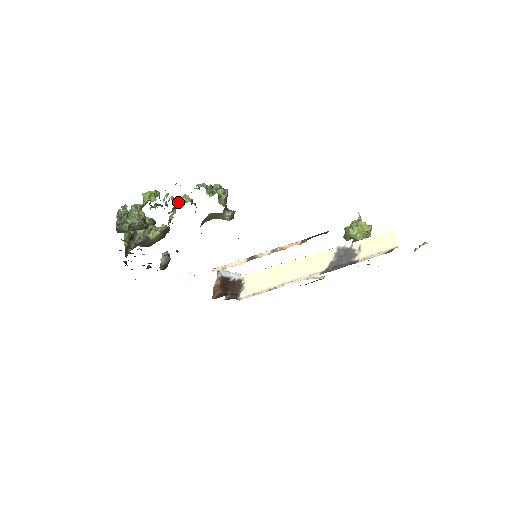
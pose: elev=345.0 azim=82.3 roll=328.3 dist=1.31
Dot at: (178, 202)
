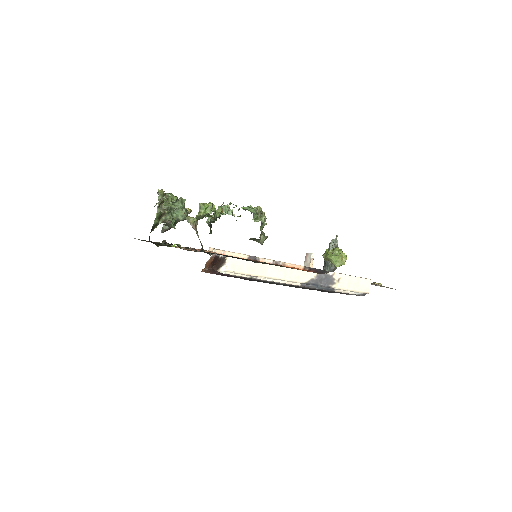
Dot at: occluded
